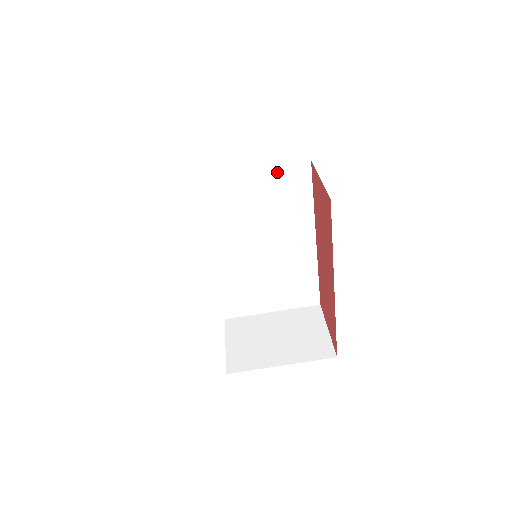
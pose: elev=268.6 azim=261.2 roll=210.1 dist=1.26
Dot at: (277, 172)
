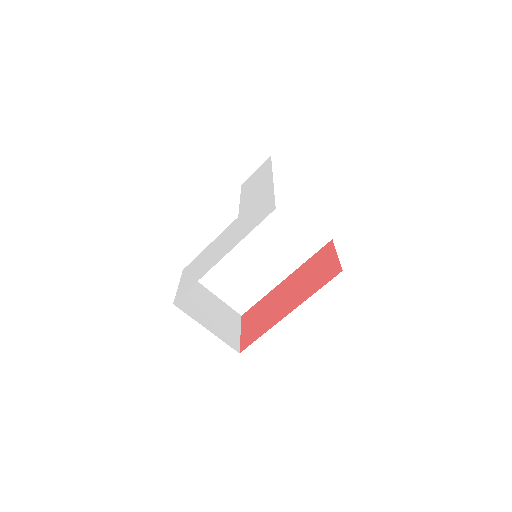
Dot at: (312, 227)
